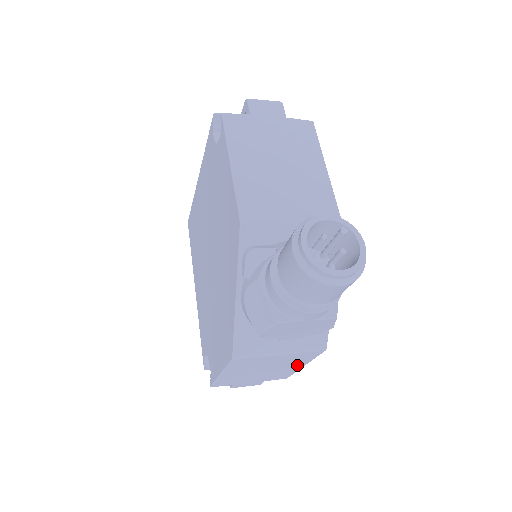
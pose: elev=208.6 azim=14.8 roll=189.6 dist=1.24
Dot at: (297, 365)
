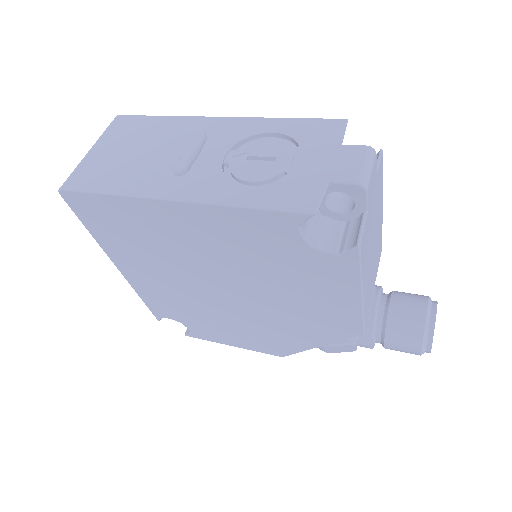
Dot at: occluded
